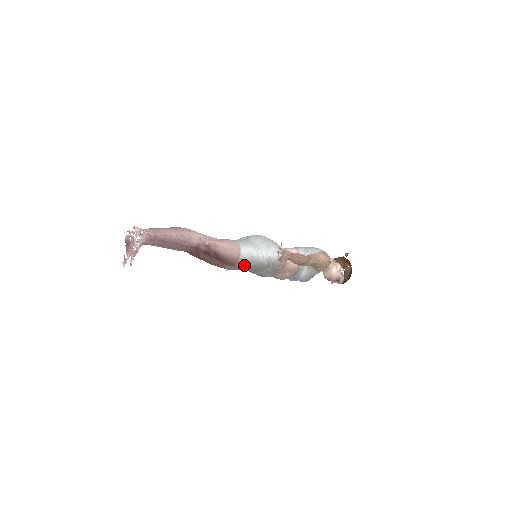
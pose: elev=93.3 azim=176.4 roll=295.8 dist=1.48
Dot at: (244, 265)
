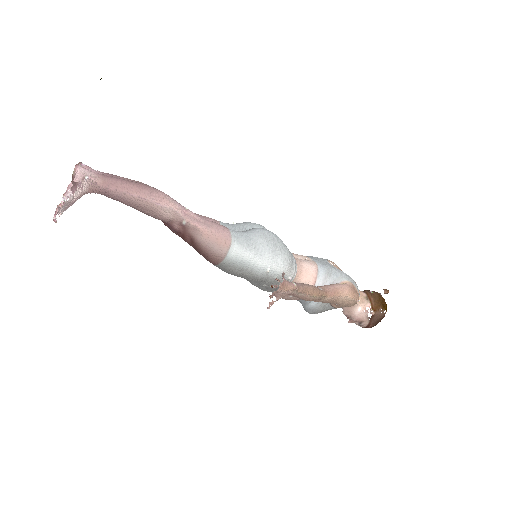
Dot at: (229, 269)
